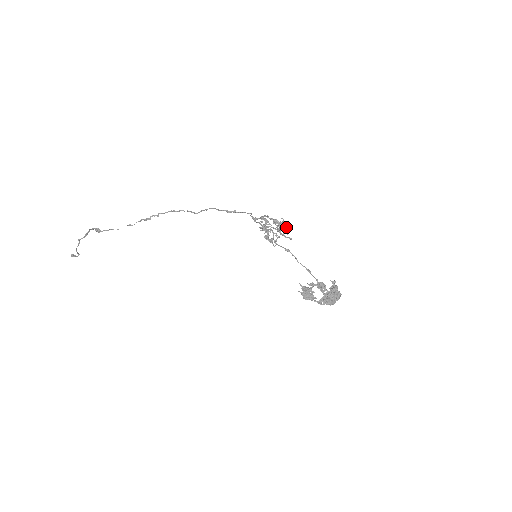
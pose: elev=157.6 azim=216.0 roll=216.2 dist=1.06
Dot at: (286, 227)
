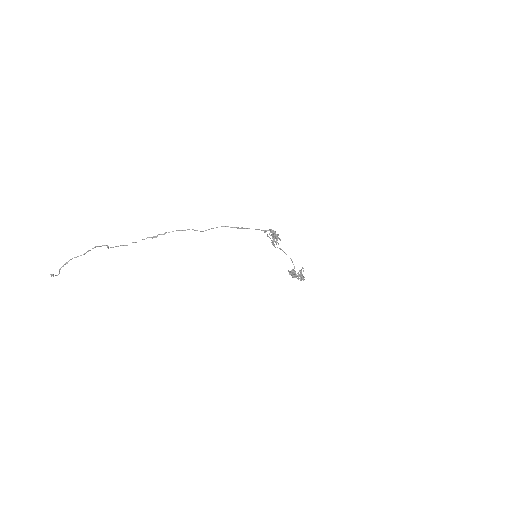
Dot at: occluded
